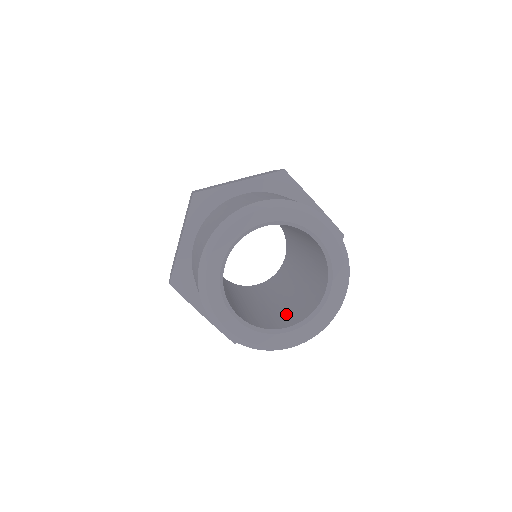
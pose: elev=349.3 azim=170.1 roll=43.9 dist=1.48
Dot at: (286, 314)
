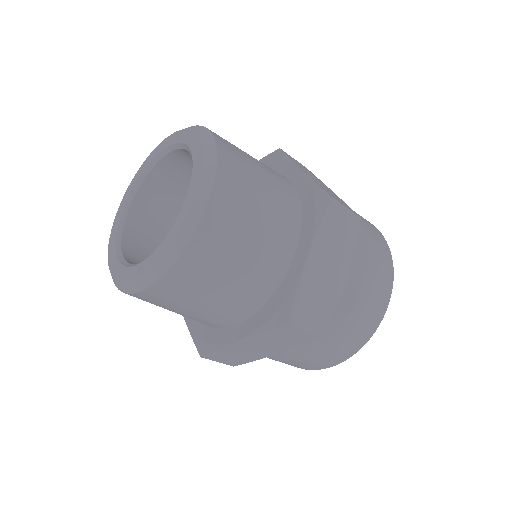
Dot at: occluded
